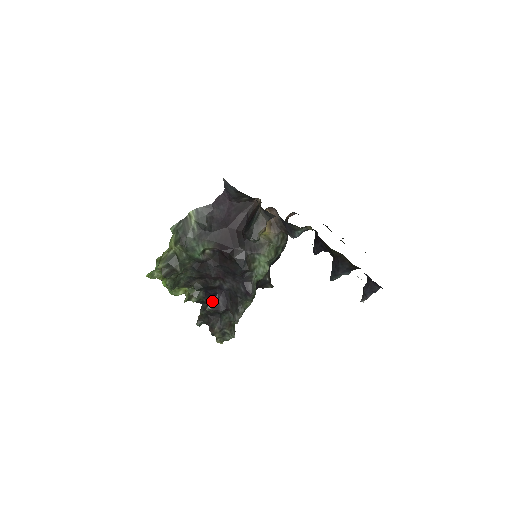
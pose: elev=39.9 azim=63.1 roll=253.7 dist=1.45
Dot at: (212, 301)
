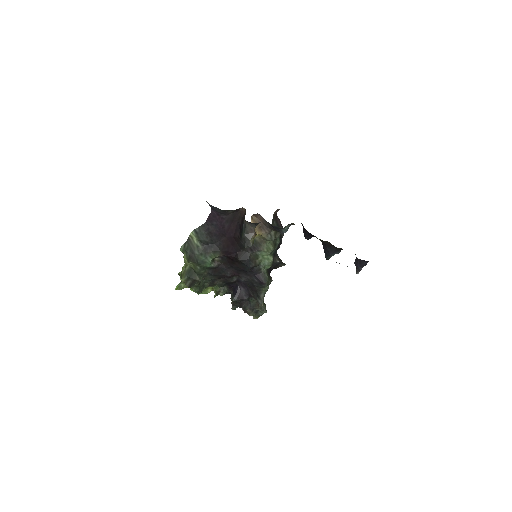
Dot at: (236, 293)
